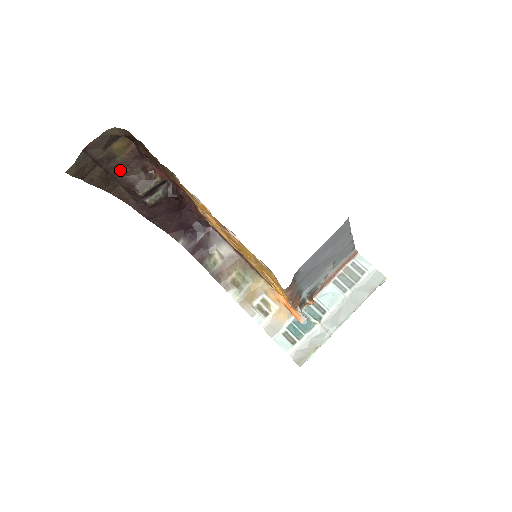
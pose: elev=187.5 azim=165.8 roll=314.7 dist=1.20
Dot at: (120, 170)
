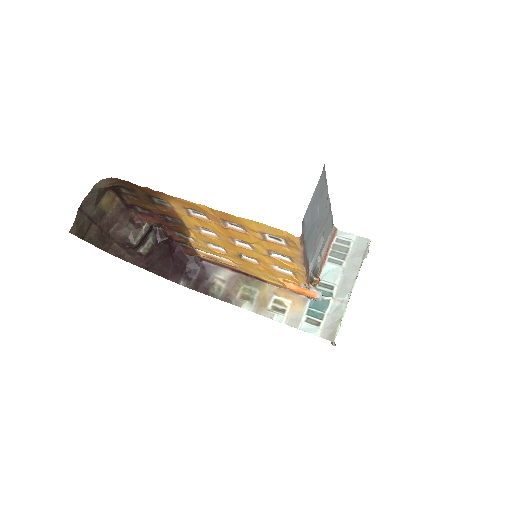
Dot at: (111, 226)
